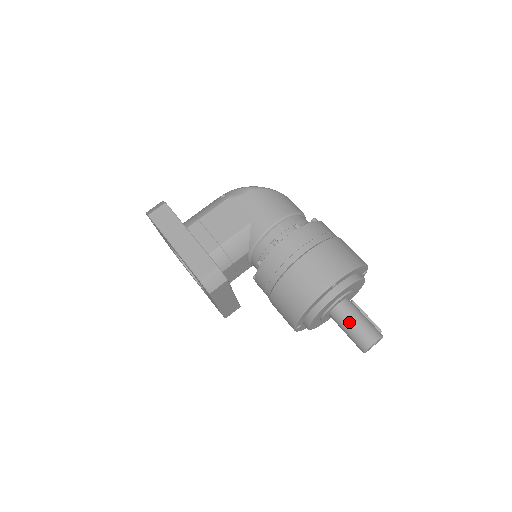
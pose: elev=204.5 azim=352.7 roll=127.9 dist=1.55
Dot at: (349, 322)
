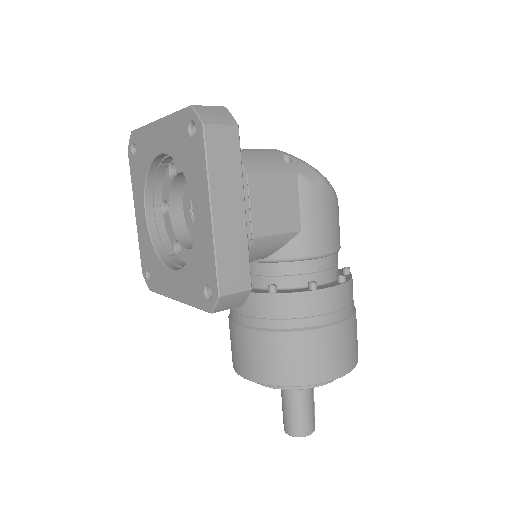
Dot at: (302, 402)
